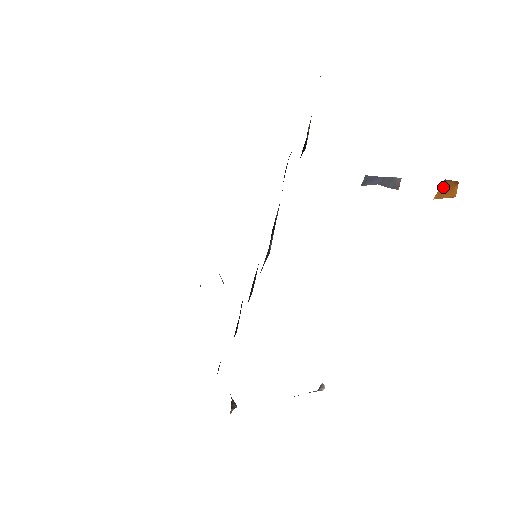
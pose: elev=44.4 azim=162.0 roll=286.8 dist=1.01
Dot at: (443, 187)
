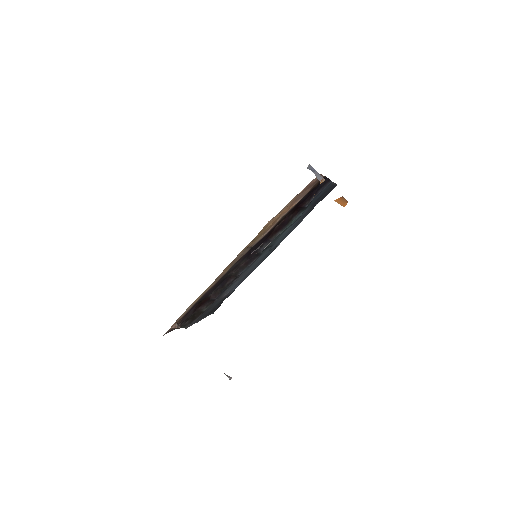
Dot at: (341, 199)
